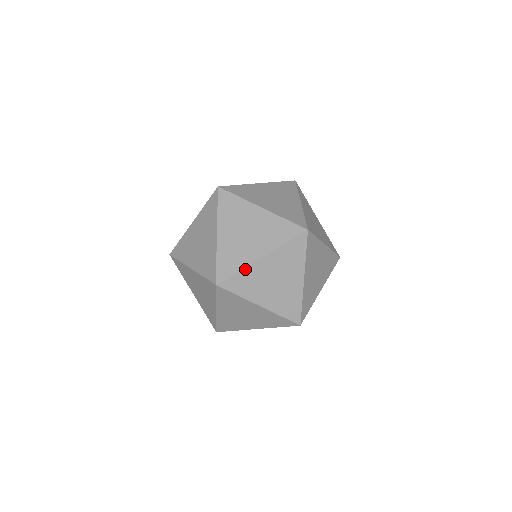
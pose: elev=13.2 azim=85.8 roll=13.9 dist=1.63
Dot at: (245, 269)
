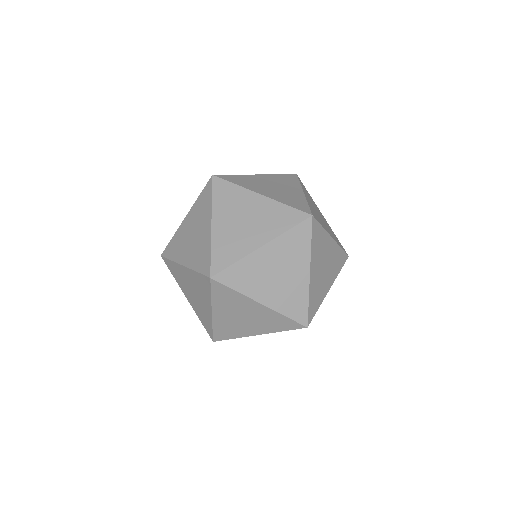
Dot at: (243, 260)
